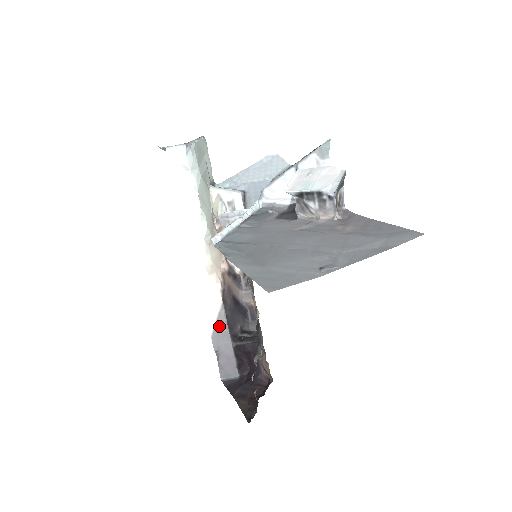
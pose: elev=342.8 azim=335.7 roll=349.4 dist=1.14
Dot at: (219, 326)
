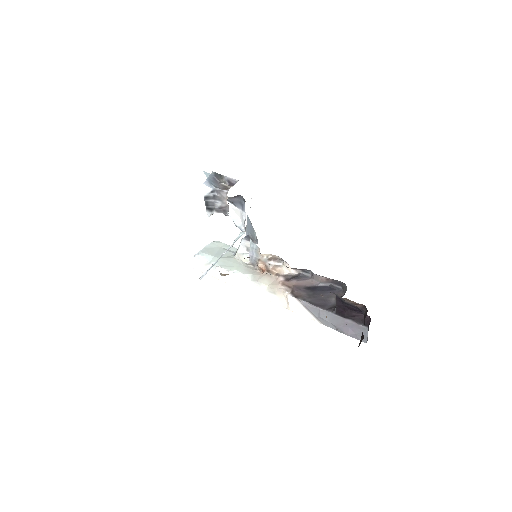
Dot at: (314, 313)
